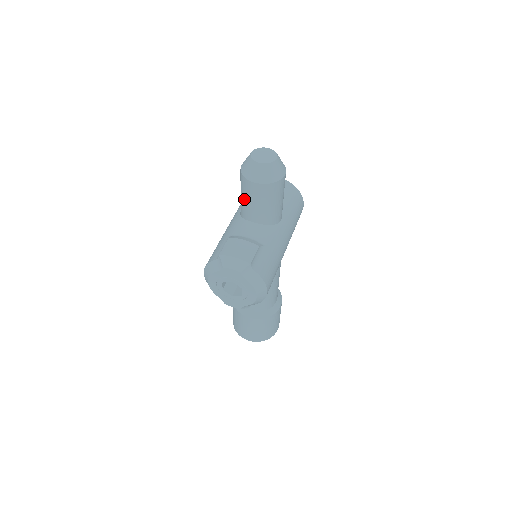
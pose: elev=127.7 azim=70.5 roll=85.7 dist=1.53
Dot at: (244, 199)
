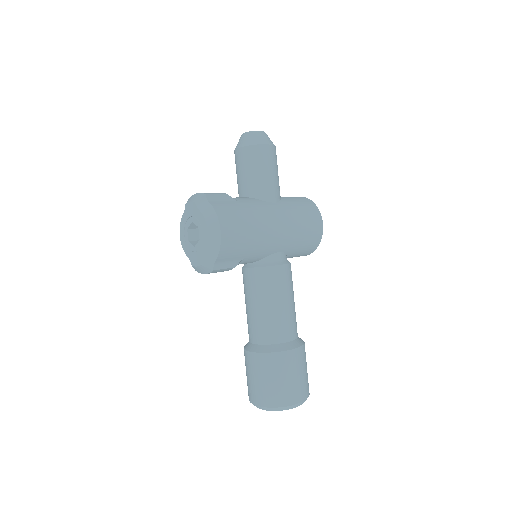
Dot at: (237, 177)
